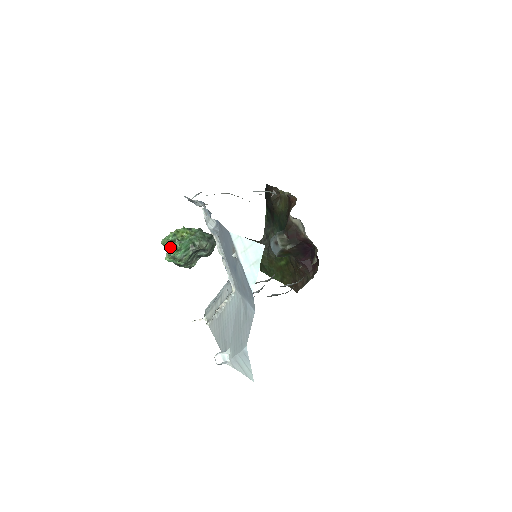
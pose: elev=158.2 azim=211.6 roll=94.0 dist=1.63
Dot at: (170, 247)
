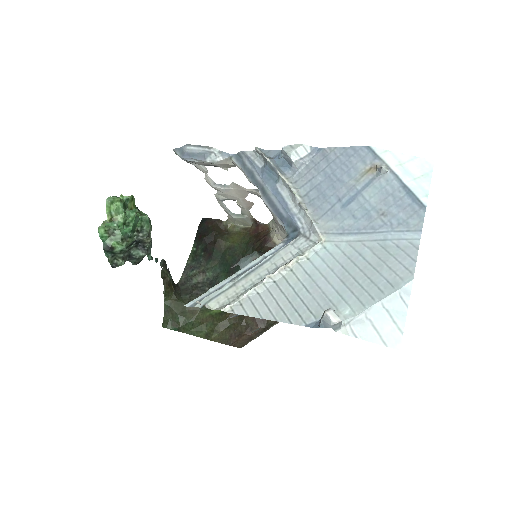
Dot at: (120, 211)
